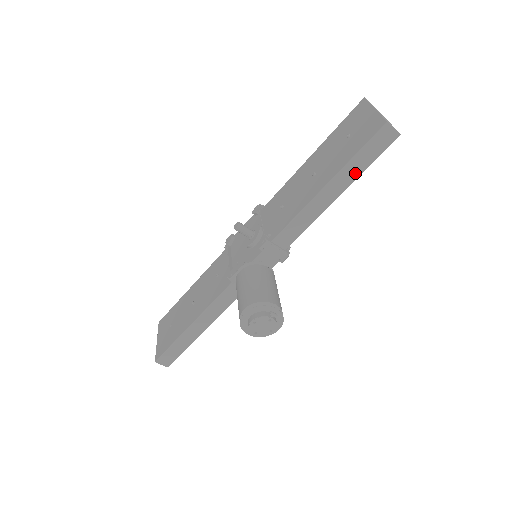
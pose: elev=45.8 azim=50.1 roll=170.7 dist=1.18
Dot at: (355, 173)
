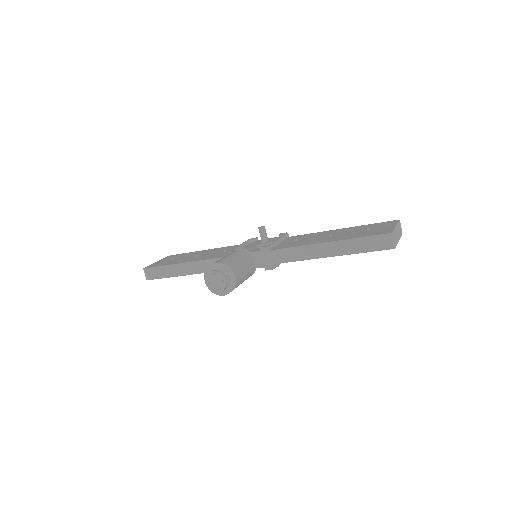
Dot at: (351, 250)
